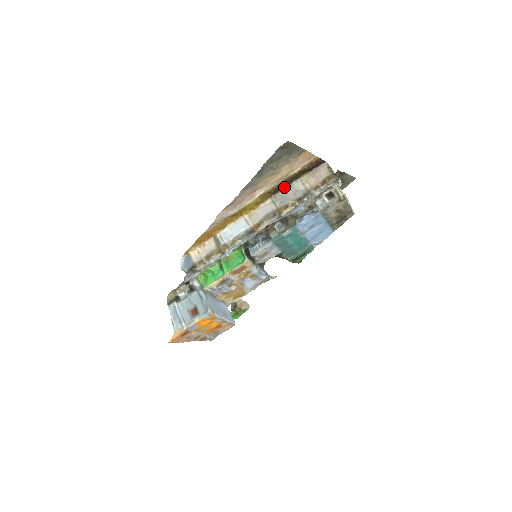
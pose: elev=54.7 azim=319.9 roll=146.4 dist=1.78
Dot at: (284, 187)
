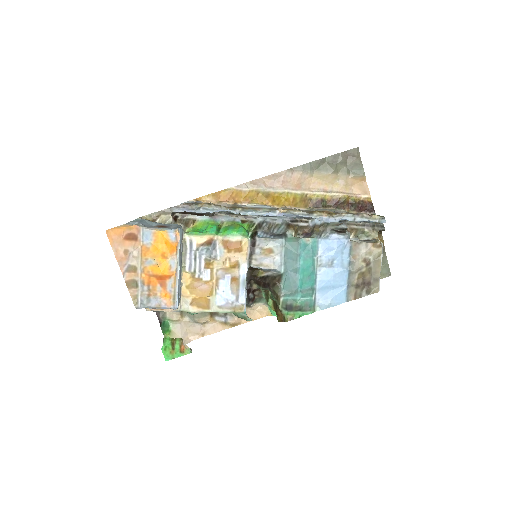
Dot at: (326, 207)
